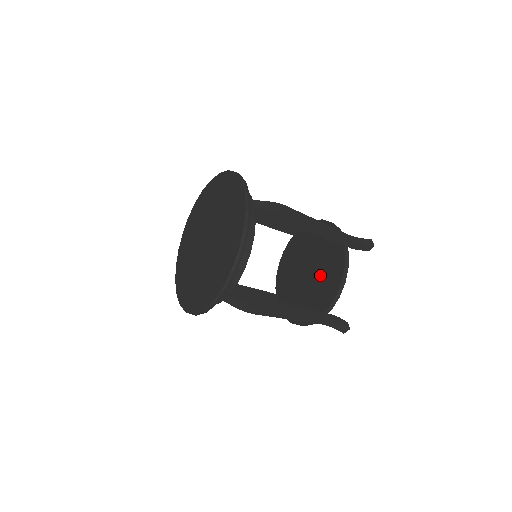
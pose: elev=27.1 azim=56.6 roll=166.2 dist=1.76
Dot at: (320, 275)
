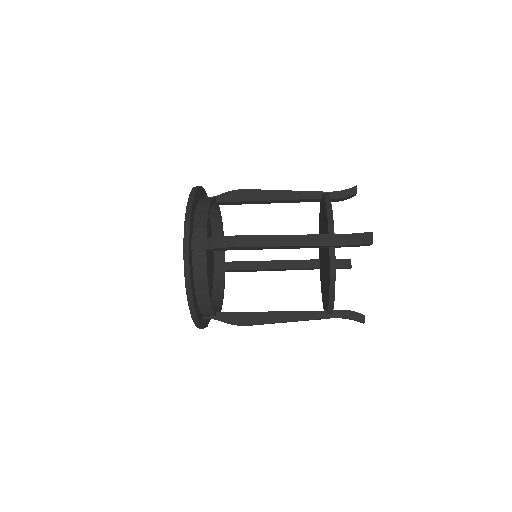
Dot at: (325, 269)
